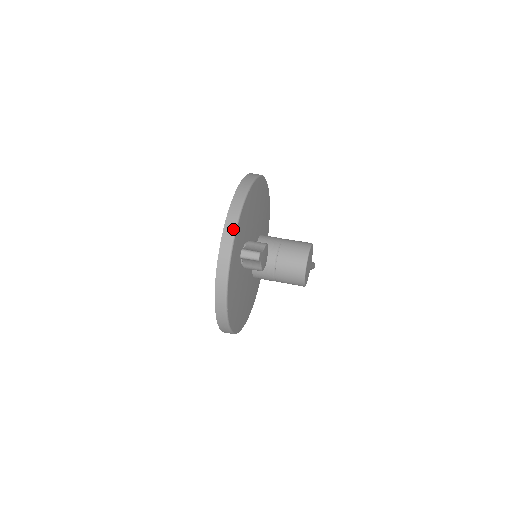
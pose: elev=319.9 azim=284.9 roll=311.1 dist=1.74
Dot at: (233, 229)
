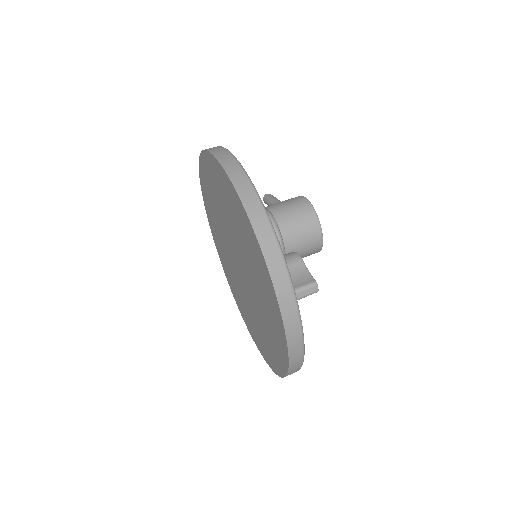
Dot at: (289, 286)
